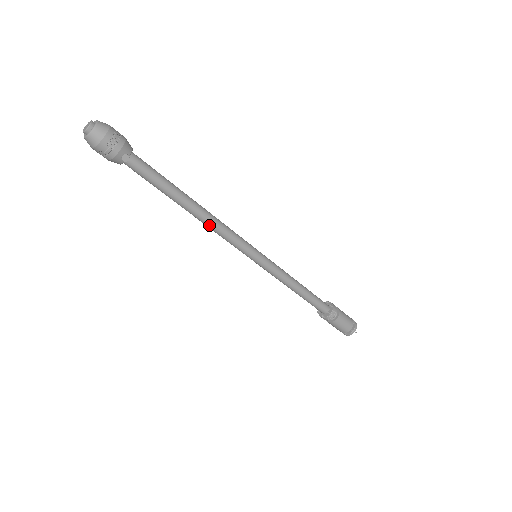
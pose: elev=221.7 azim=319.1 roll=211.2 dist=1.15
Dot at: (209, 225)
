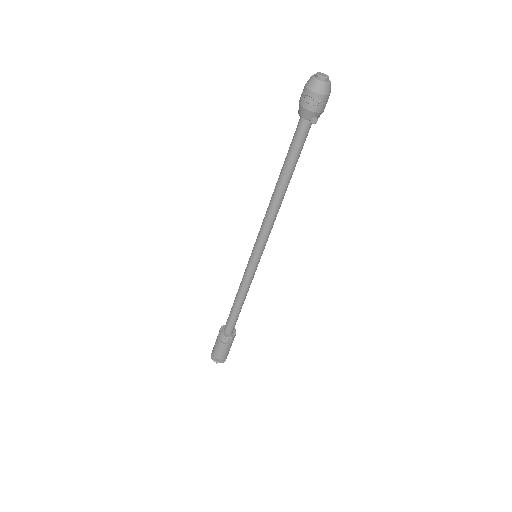
Dot at: (272, 209)
